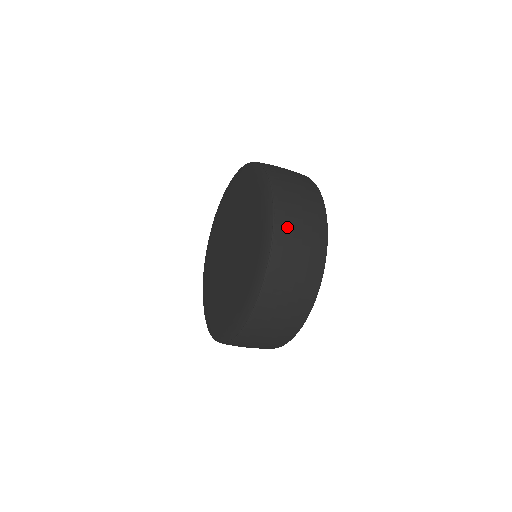
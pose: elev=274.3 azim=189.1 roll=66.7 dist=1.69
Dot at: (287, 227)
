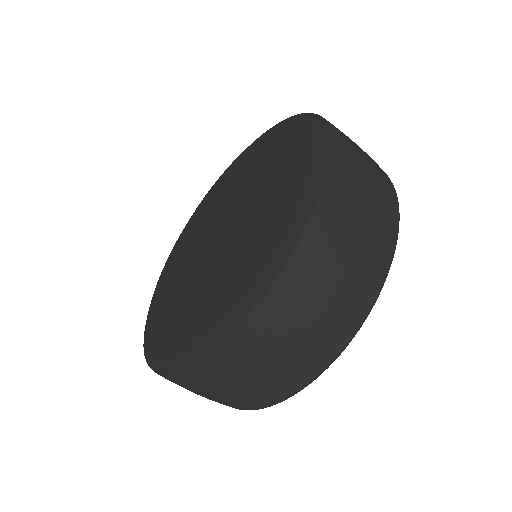
Dot at: (344, 198)
